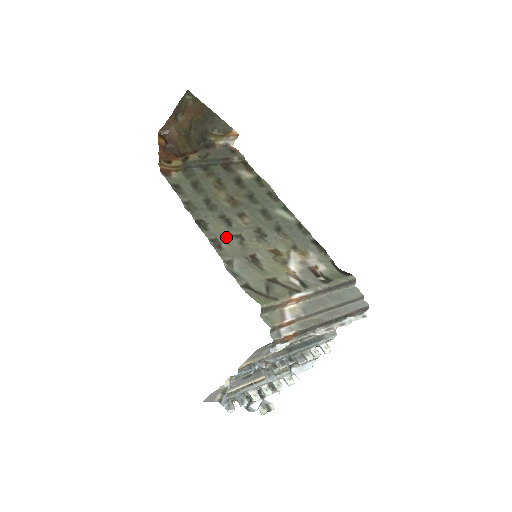
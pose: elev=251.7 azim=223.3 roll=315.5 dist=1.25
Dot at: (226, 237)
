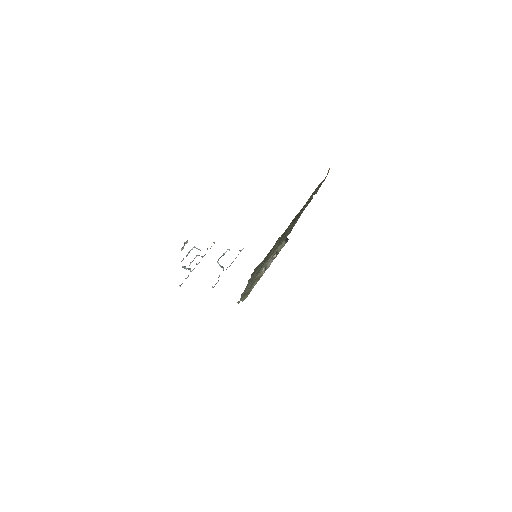
Dot at: occluded
